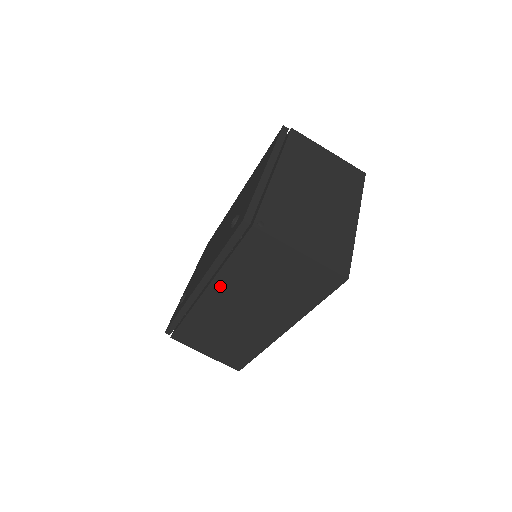
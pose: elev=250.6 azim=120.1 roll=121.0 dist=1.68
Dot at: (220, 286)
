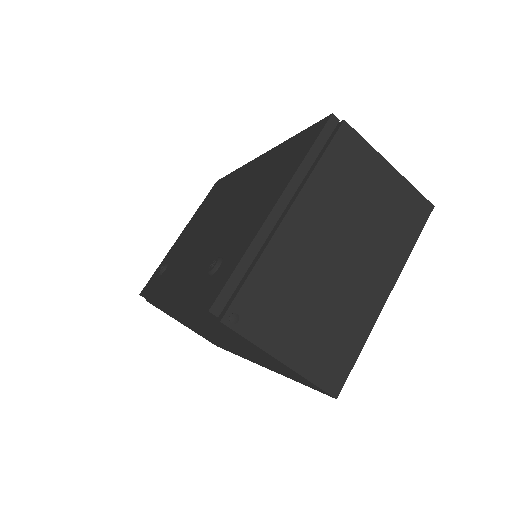
Dot at: (189, 316)
